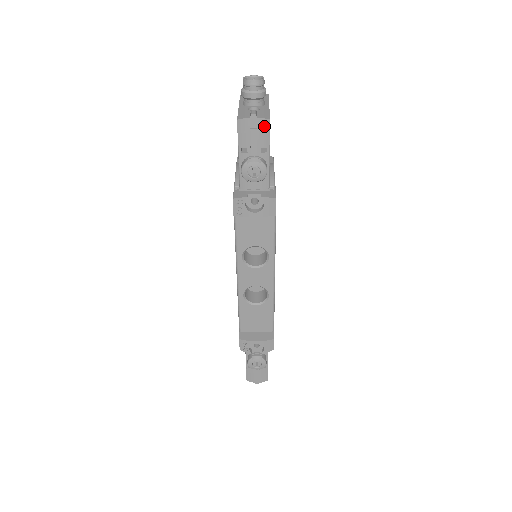
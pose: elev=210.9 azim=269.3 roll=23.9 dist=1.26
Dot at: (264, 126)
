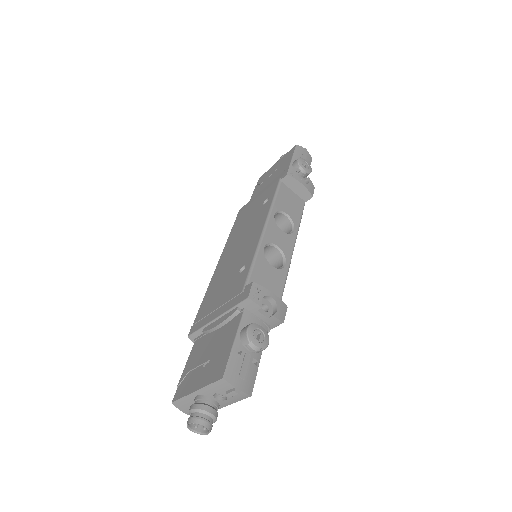
Dot at: (309, 158)
